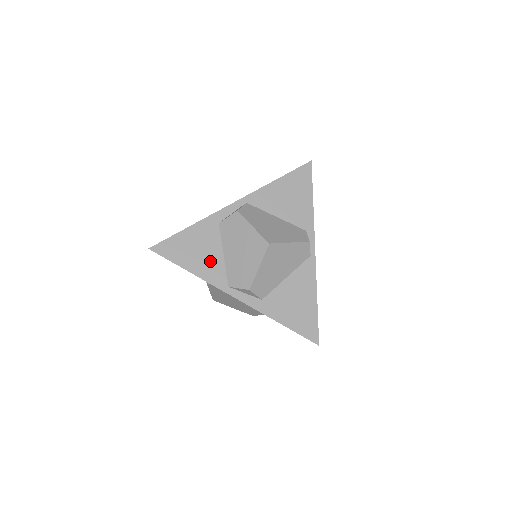
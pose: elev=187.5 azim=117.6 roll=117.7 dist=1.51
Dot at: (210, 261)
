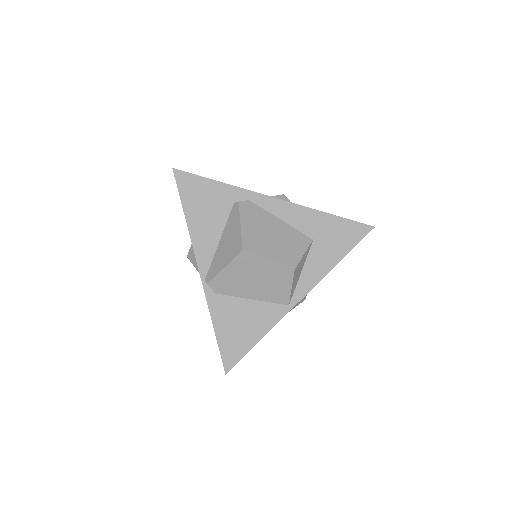
Dot at: occluded
